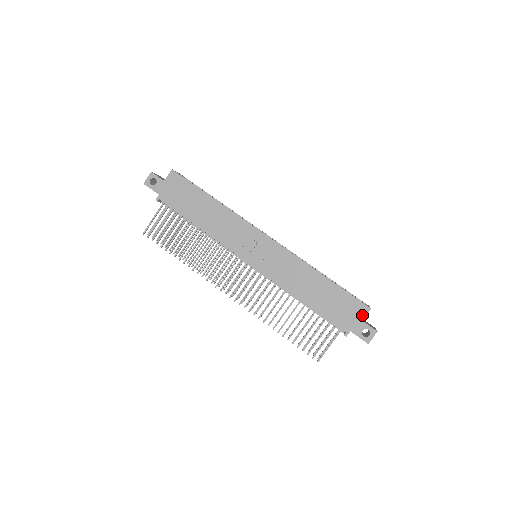
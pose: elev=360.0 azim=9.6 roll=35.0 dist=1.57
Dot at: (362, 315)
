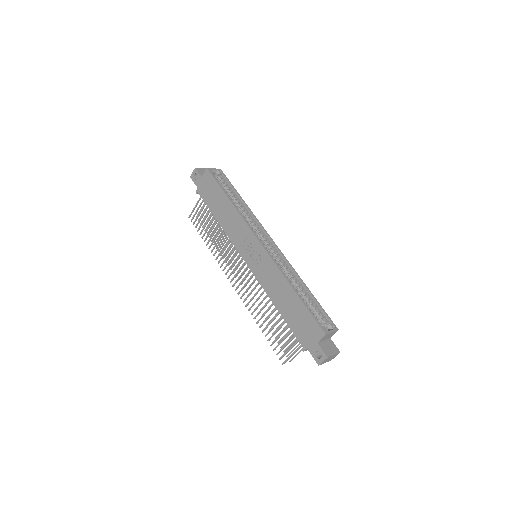
Dot at: (318, 337)
